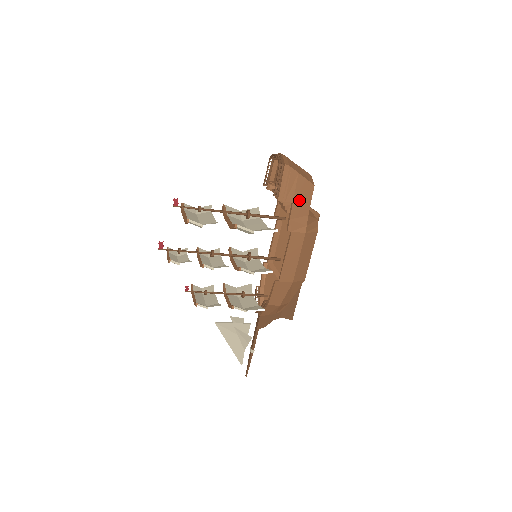
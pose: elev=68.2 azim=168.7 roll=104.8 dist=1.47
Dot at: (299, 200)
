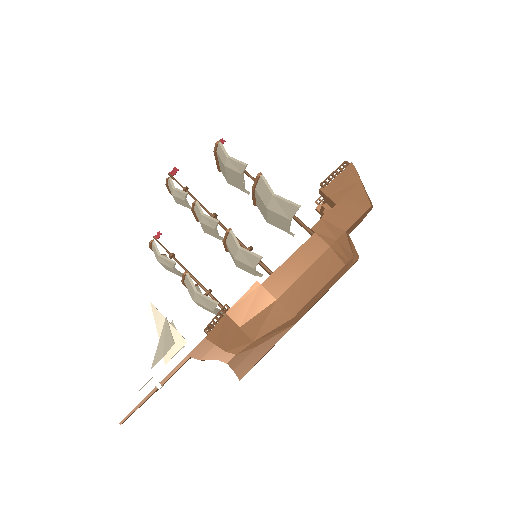
Dot at: (345, 207)
